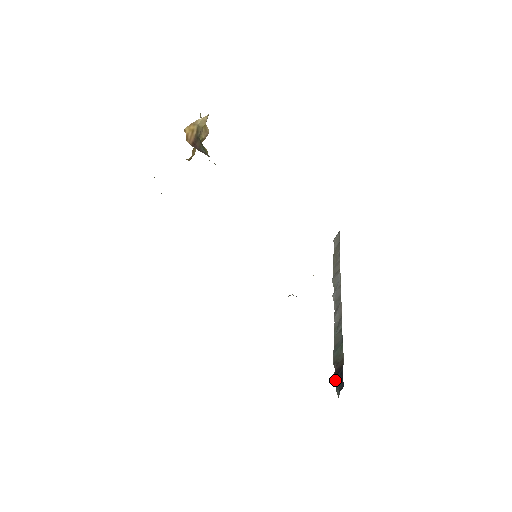
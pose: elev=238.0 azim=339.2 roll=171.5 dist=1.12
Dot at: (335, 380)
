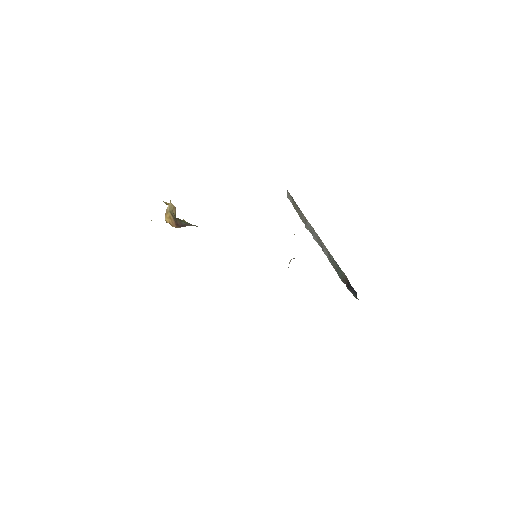
Dot at: (350, 291)
